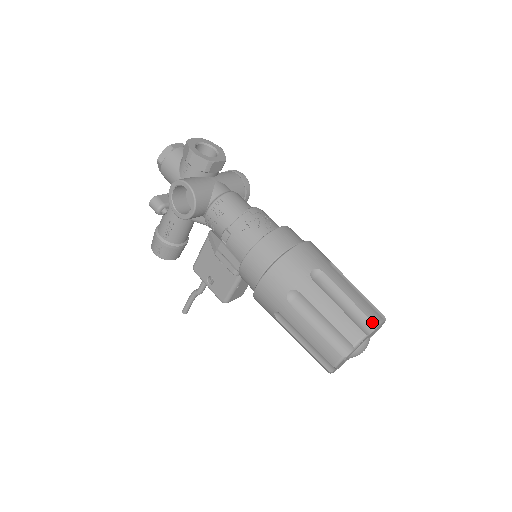
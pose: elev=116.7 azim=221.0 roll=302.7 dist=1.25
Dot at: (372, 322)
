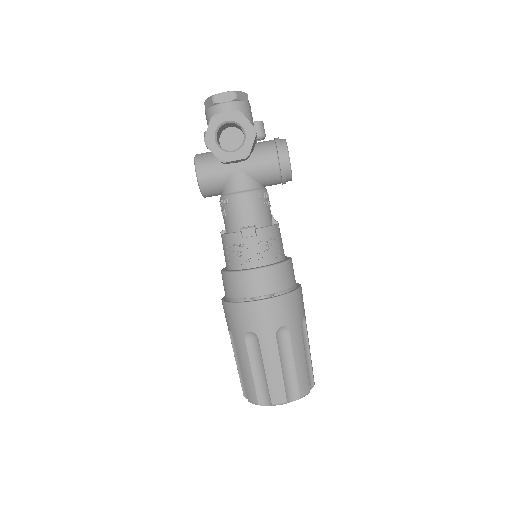
Dot at: (271, 401)
